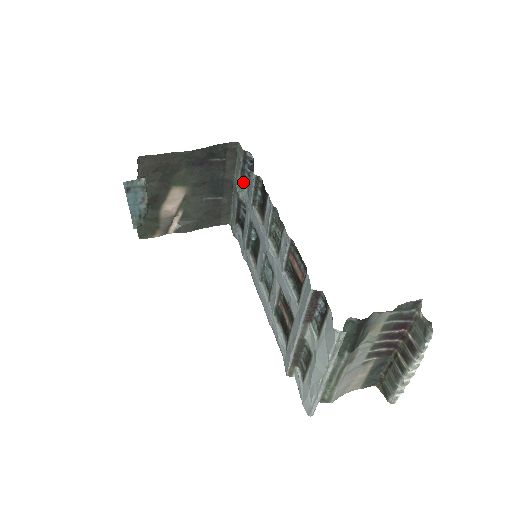
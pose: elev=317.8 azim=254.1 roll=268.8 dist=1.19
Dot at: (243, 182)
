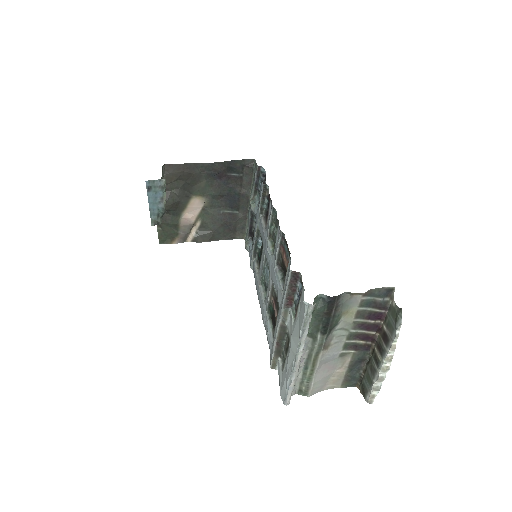
Dot at: (256, 196)
